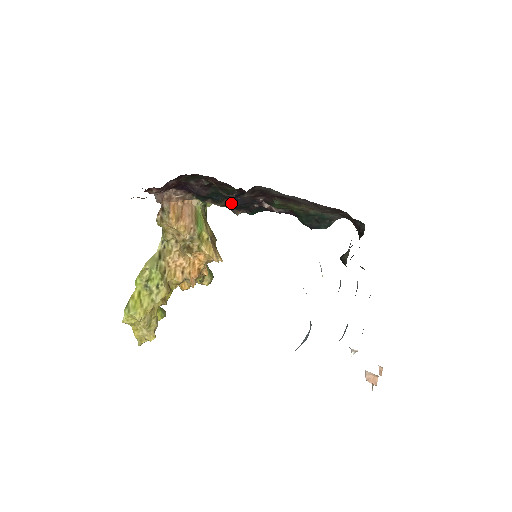
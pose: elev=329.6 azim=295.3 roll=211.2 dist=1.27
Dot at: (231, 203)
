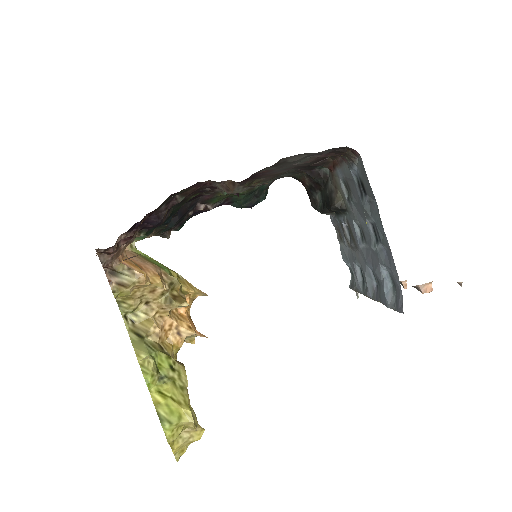
Dot at: (168, 224)
